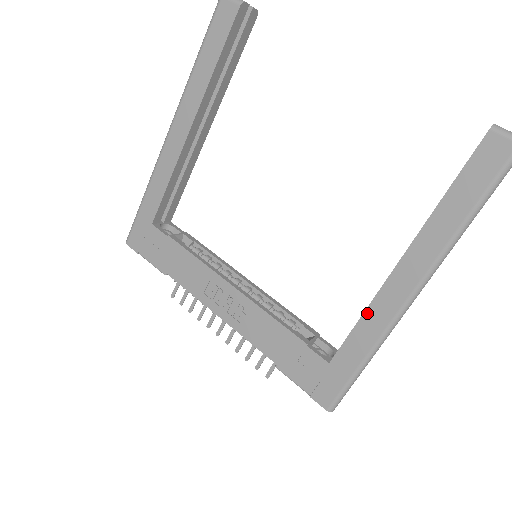
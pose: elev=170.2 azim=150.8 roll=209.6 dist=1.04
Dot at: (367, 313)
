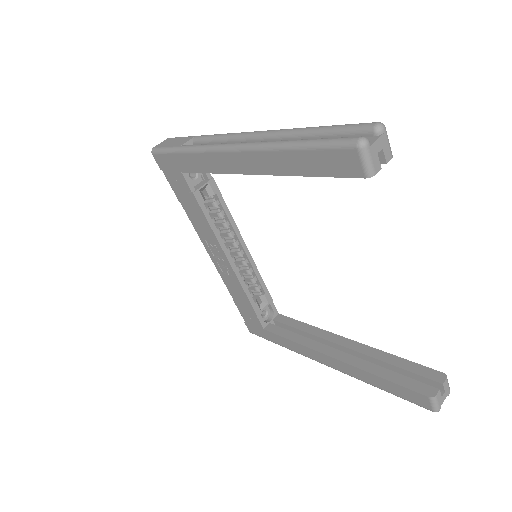
Dot at: (298, 345)
